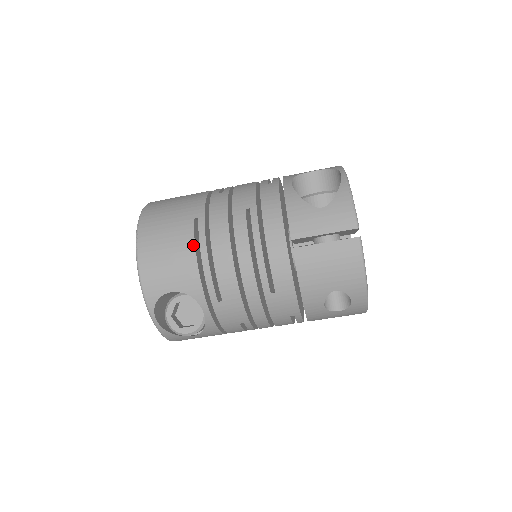
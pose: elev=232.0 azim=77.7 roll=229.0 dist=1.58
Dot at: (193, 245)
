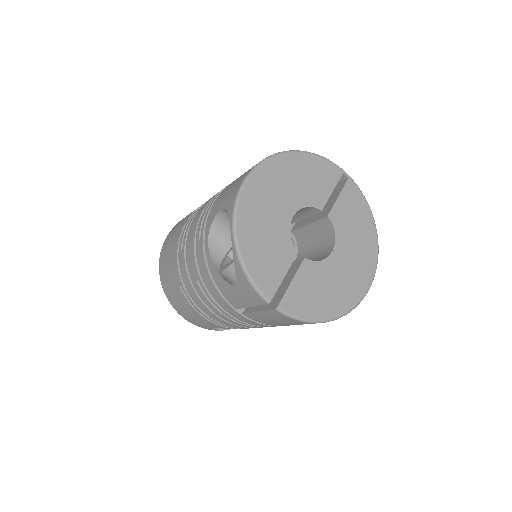
Dot at: (193, 308)
